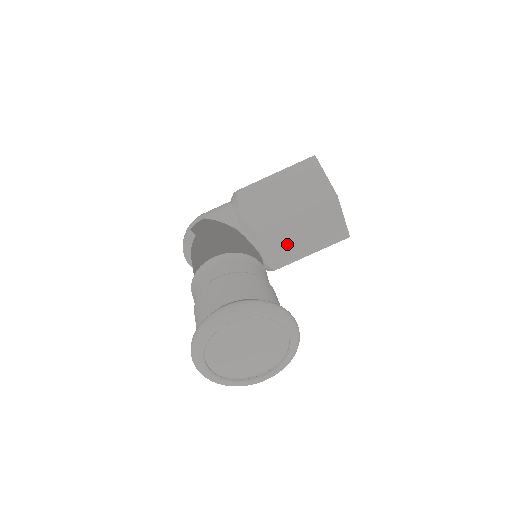
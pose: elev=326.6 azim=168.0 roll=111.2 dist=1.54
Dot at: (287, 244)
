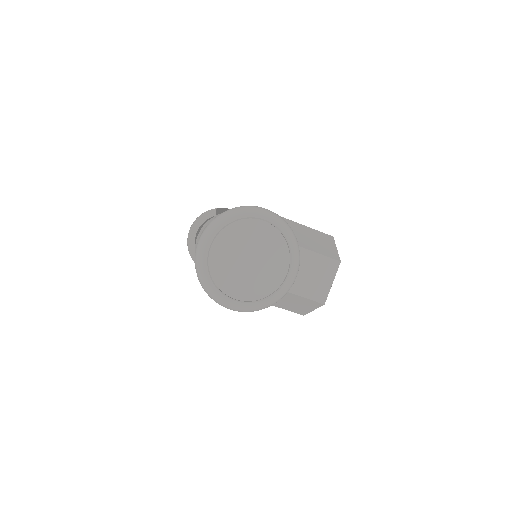
Dot at: occluded
